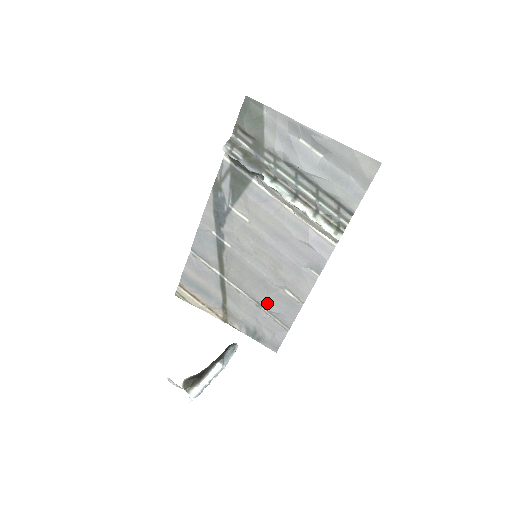
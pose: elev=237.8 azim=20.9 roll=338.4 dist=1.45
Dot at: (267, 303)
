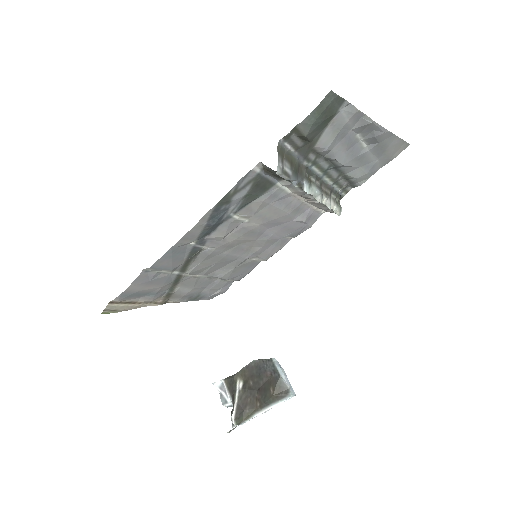
Dot at: (229, 275)
